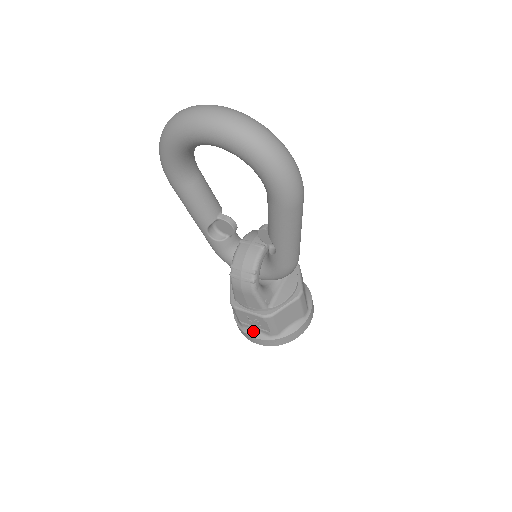
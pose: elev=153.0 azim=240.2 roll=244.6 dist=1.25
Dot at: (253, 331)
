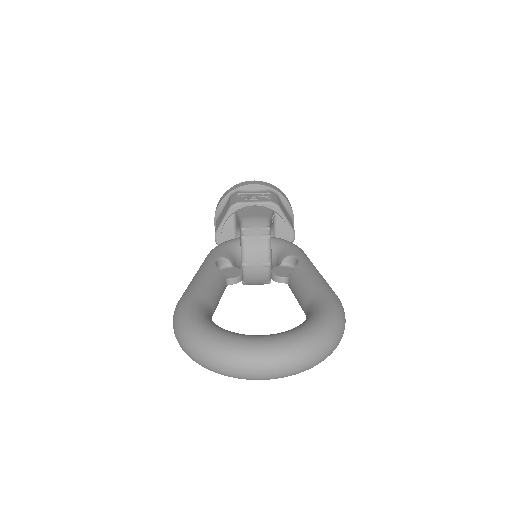
Dot at: occluded
